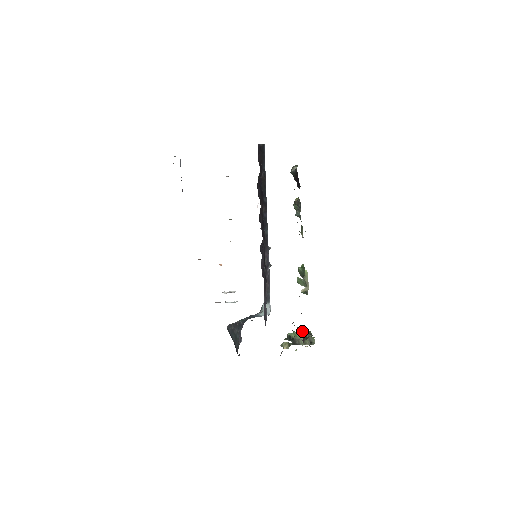
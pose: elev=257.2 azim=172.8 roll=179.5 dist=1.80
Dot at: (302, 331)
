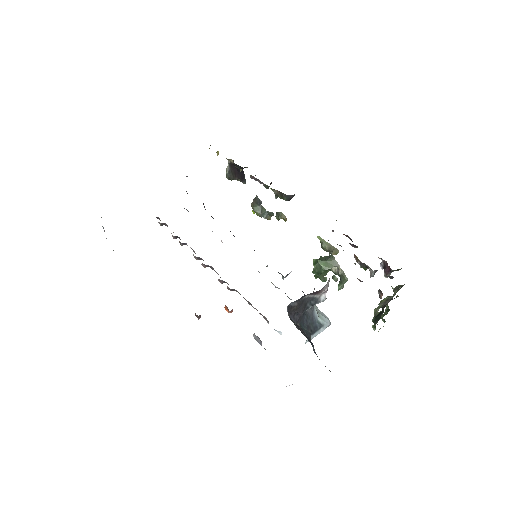
Dot at: (383, 314)
